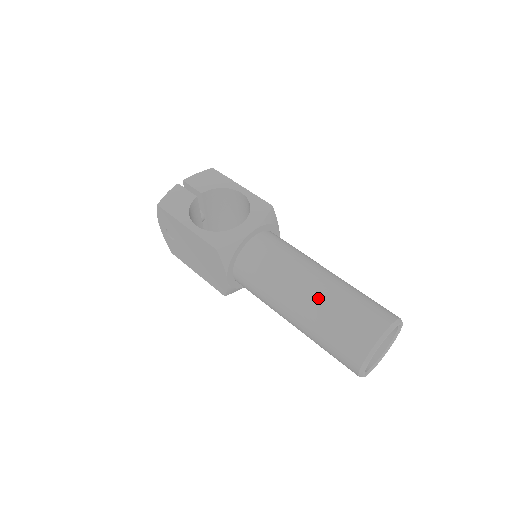
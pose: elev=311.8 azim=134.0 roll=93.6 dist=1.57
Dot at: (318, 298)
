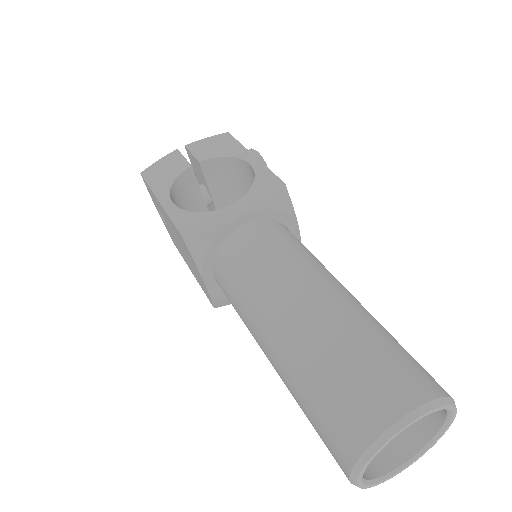
Dot at: (304, 332)
